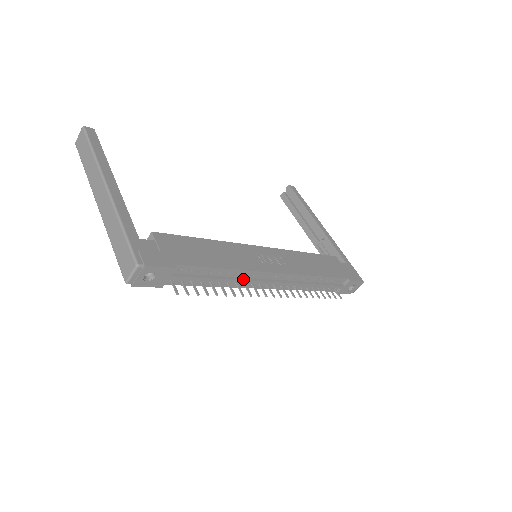
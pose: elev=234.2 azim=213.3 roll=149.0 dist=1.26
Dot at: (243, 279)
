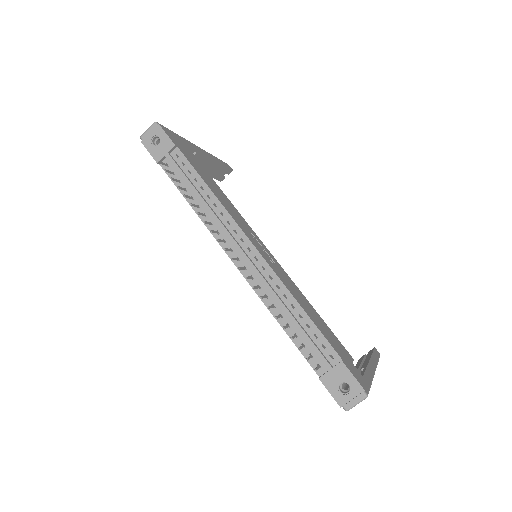
Dot at: (218, 217)
